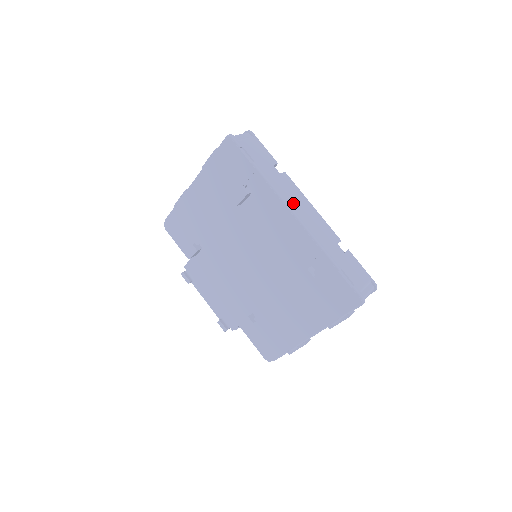
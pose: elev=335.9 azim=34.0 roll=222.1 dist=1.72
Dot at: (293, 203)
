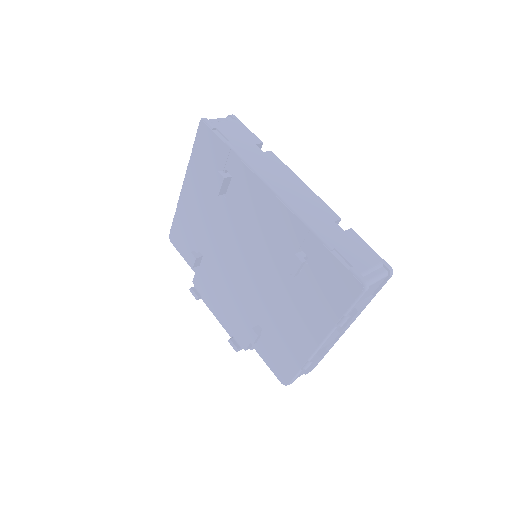
Dot at: (275, 180)
